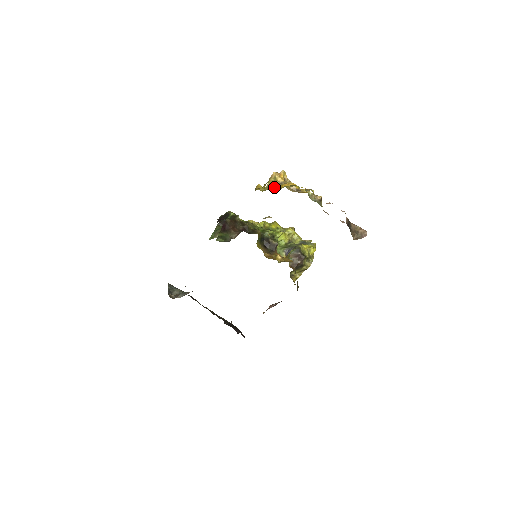
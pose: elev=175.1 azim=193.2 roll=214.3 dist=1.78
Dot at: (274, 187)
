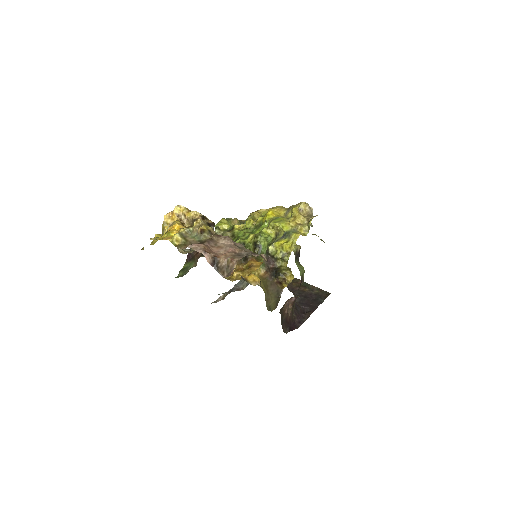
Dot at: occluded
